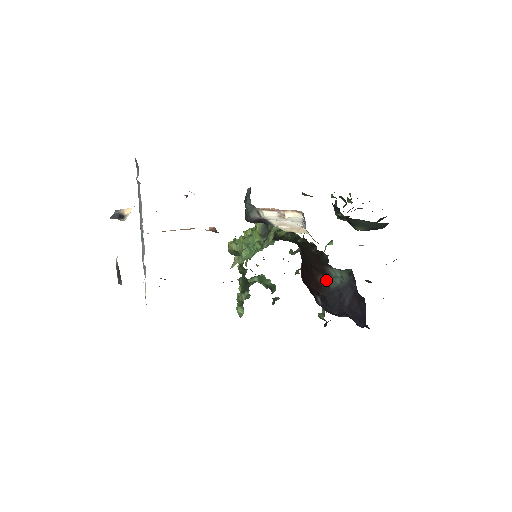
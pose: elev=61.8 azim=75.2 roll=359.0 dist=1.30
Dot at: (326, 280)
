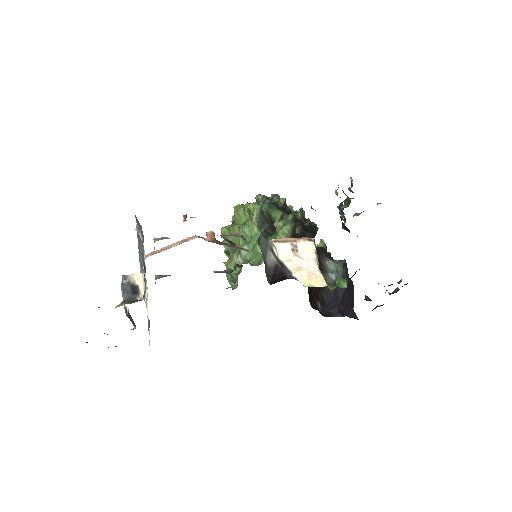
Dot at: occluded
